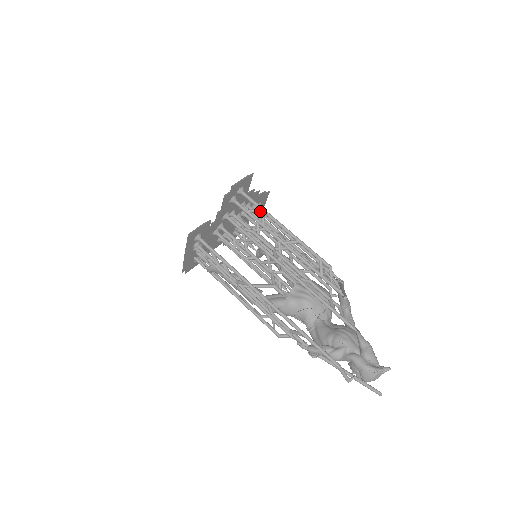
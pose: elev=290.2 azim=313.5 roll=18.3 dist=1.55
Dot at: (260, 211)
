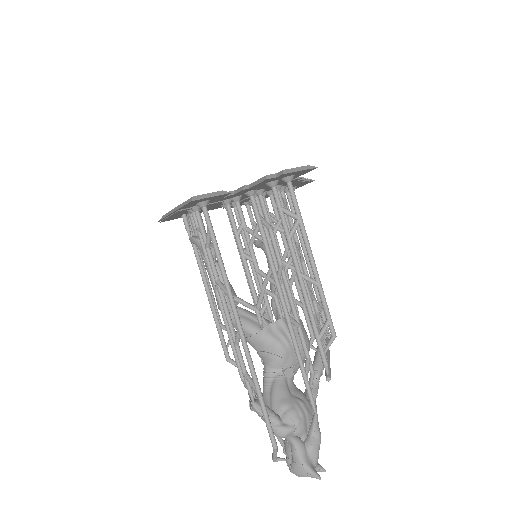
Dot at: (296, 219)
